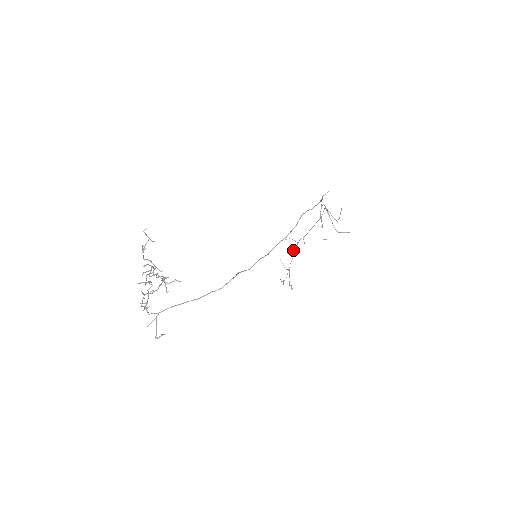
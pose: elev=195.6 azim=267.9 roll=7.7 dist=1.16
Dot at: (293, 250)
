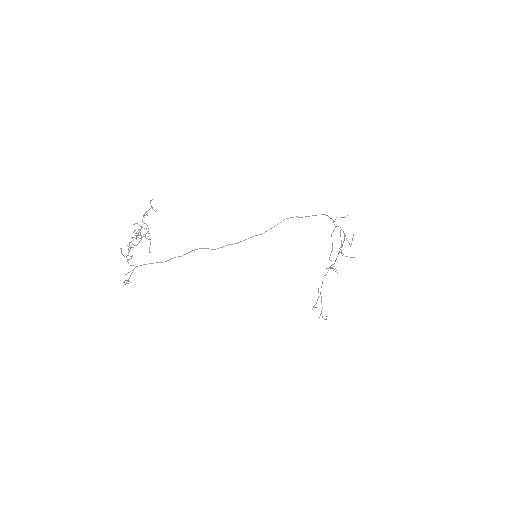
Dot at: occluded
